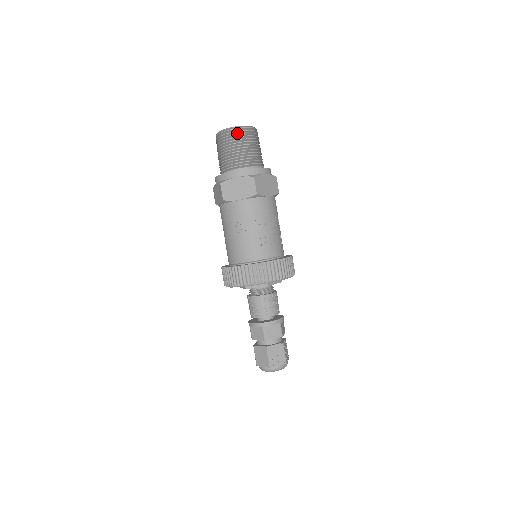
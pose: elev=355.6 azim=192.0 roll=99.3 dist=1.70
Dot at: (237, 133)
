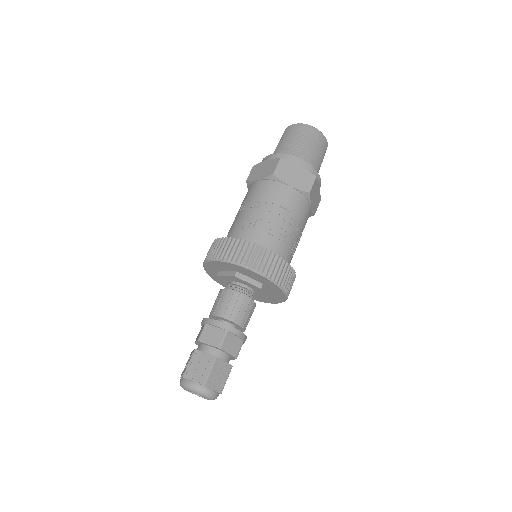
Dot at: (295, 128)
